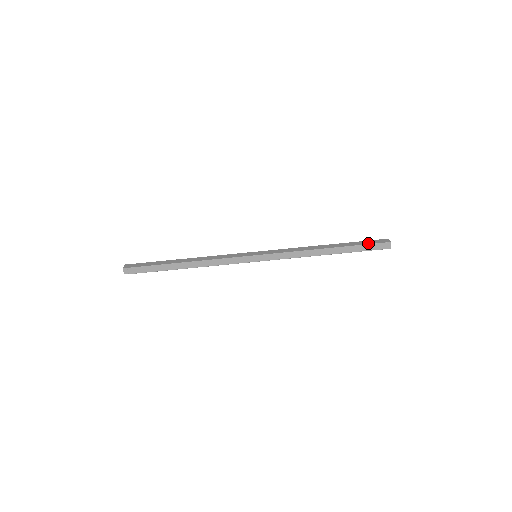
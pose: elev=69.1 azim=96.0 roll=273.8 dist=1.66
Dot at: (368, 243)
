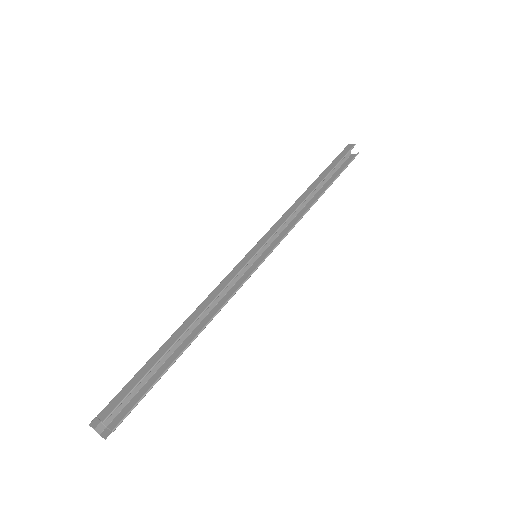
Dot at: occluded
